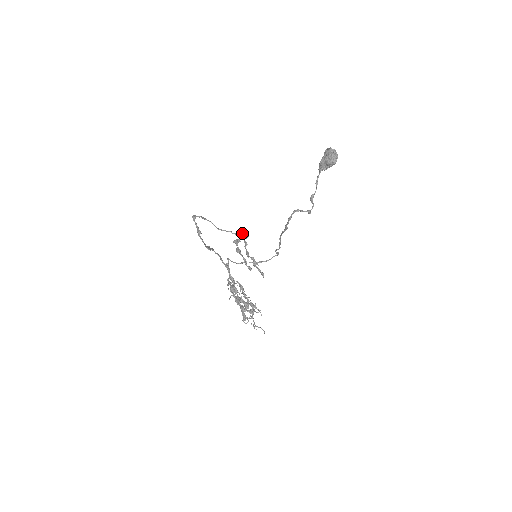
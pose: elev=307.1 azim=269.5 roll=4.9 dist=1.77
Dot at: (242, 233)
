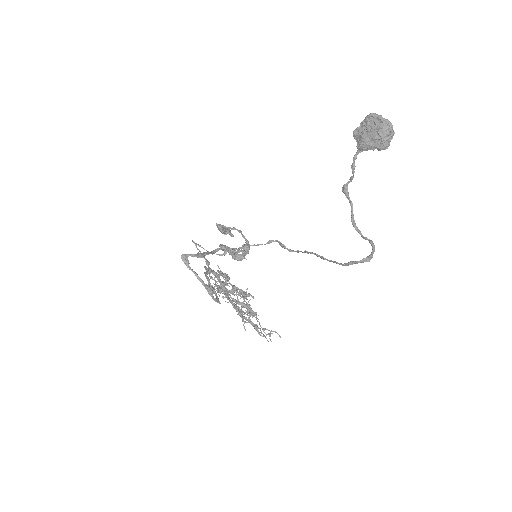
Dot at: (246, 246)
